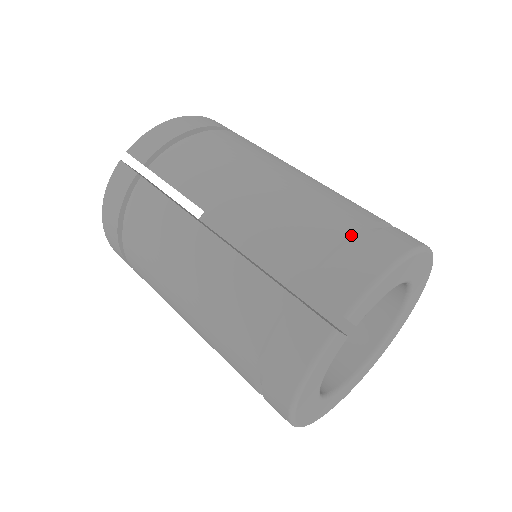
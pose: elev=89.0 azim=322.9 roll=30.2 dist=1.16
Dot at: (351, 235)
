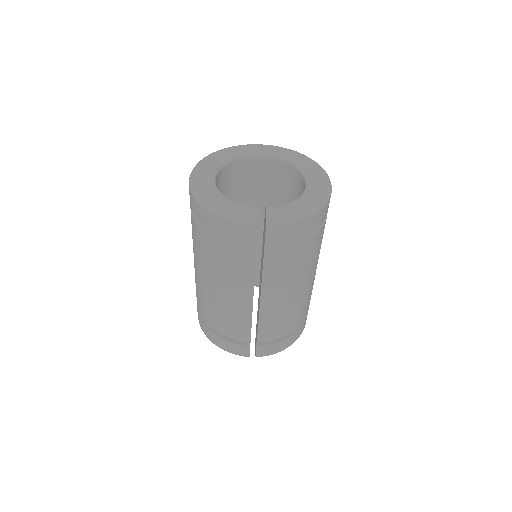
Dot at: (290, 332)
